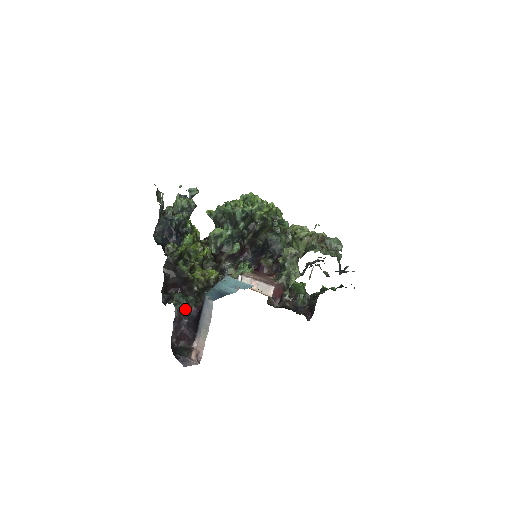
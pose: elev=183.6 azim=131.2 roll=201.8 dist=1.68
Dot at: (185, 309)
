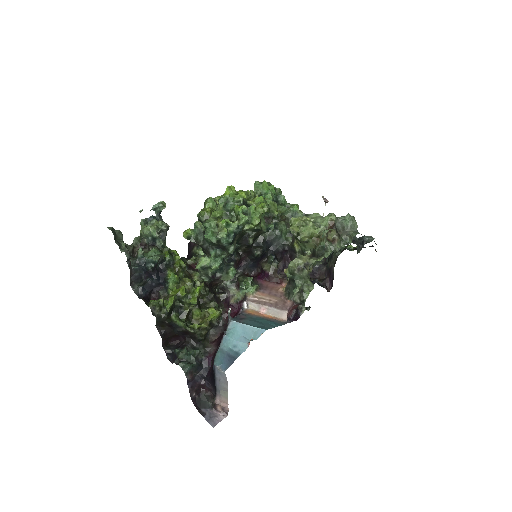
Dot at: (195, 366)
